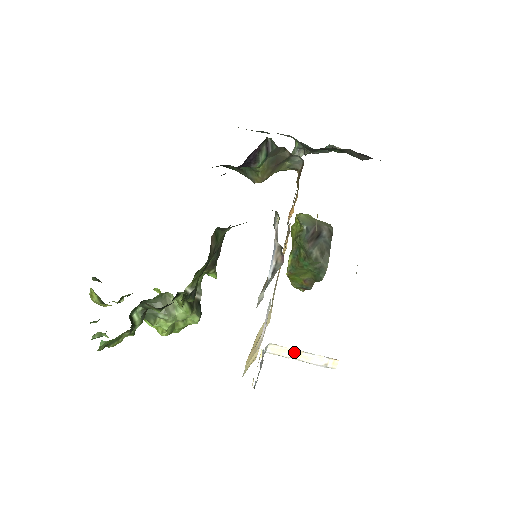
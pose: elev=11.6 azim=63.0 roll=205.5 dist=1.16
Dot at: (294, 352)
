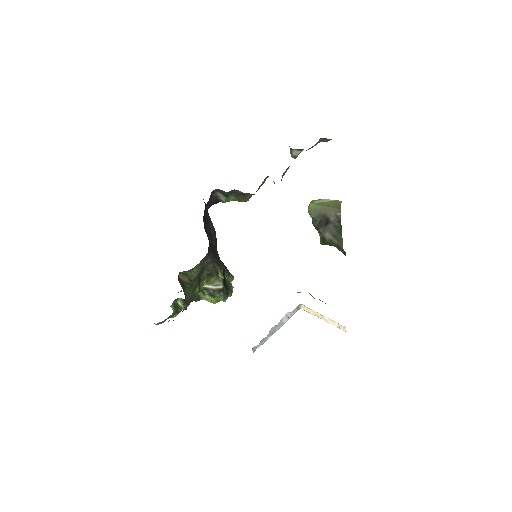
Dot at: (317, 313)
